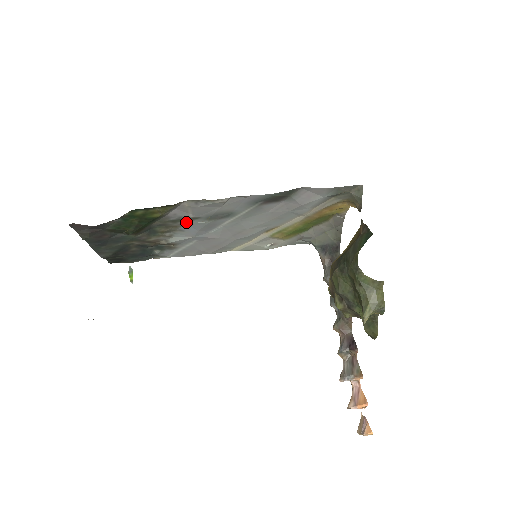
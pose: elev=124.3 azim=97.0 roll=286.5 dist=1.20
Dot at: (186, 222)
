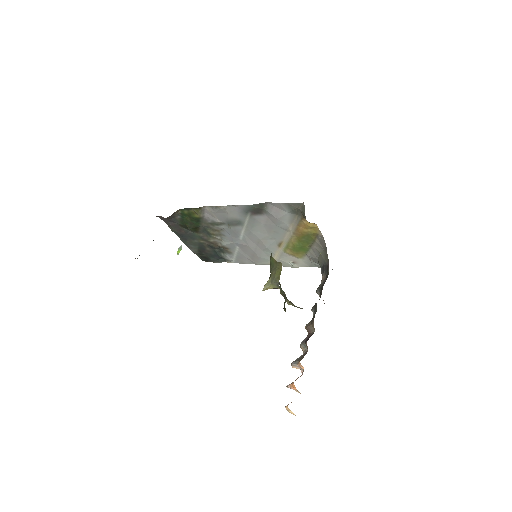
Dot at: (220, 226)
